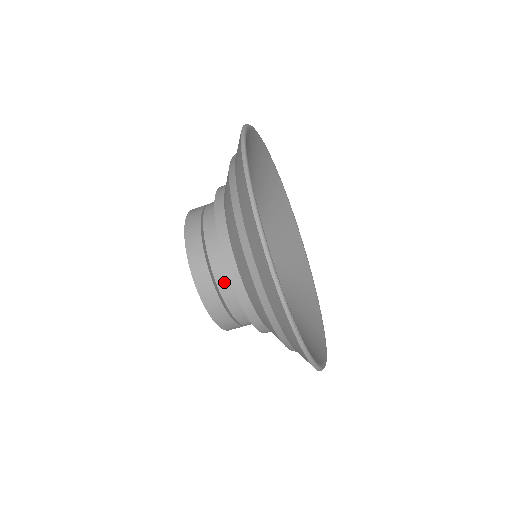
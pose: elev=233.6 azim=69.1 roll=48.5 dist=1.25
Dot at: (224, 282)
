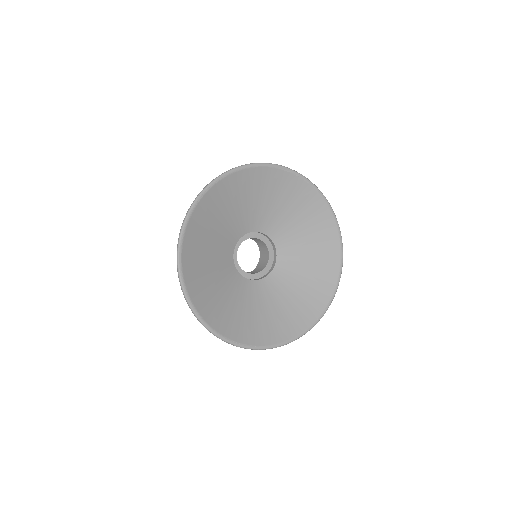
Dot at: occluded
